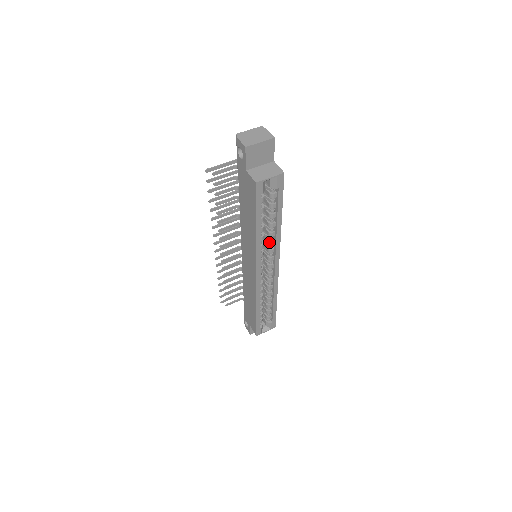
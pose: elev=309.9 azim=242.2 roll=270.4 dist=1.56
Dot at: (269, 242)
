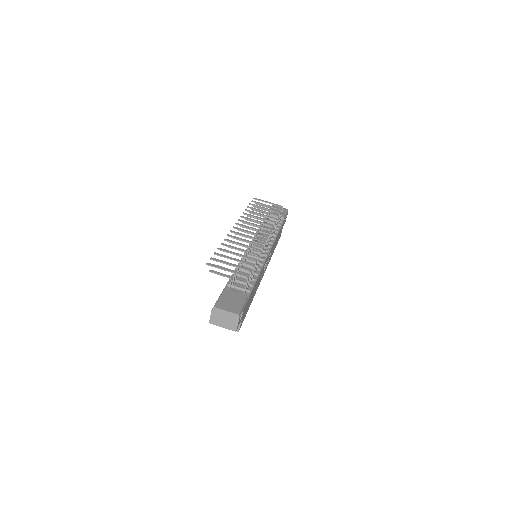
Dot at: occluded
